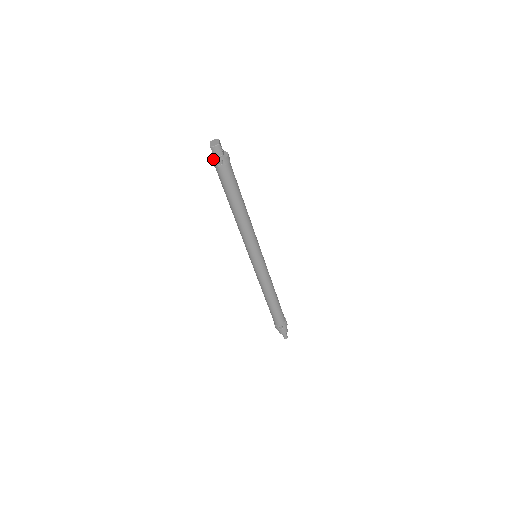
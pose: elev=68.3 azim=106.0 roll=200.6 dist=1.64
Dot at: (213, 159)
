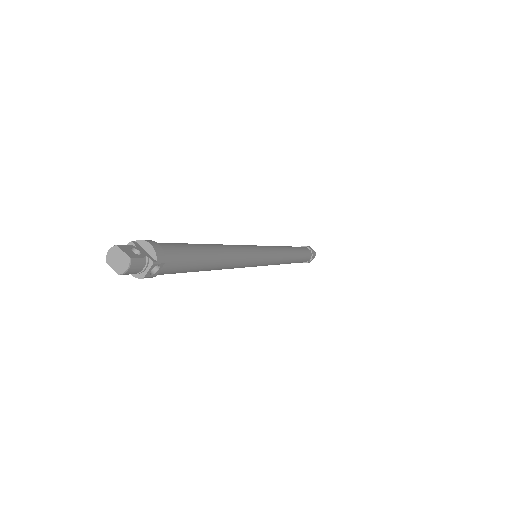
Dot at: (136, 274)
